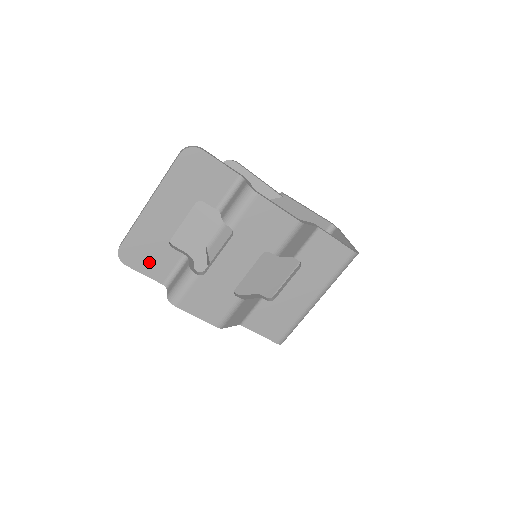
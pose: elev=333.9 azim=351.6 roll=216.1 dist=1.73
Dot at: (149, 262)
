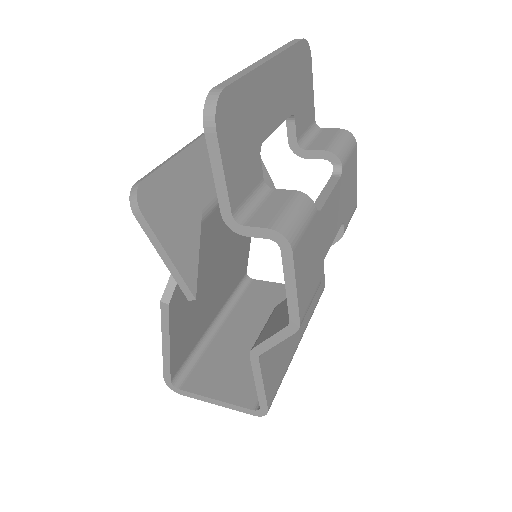
Dot at: (237, 156)
